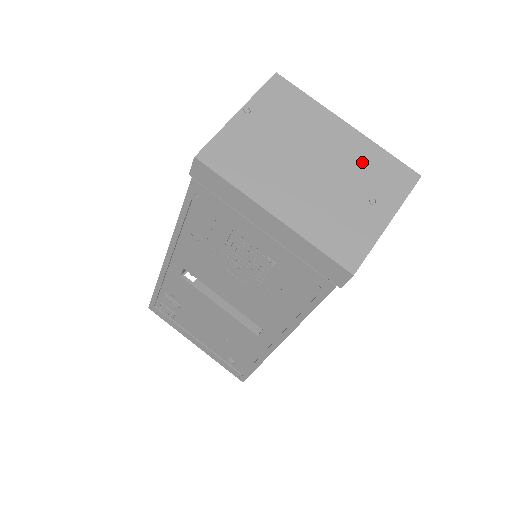
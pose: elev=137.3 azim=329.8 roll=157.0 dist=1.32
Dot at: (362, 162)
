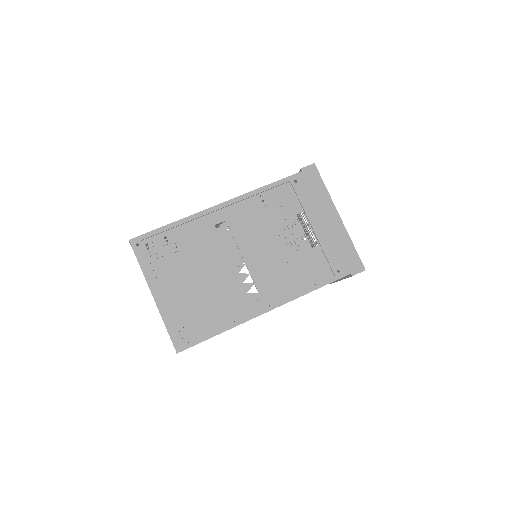
Dot at: occluded
